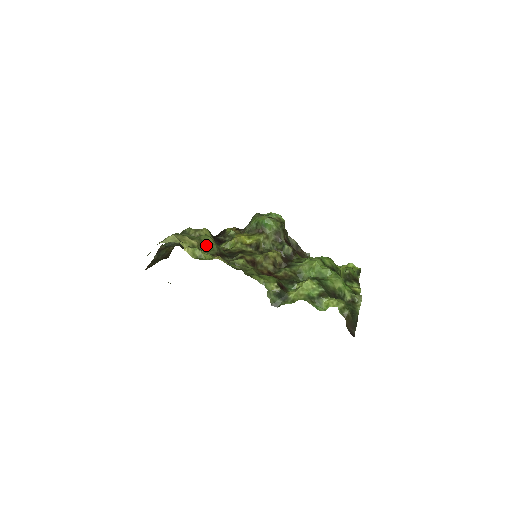
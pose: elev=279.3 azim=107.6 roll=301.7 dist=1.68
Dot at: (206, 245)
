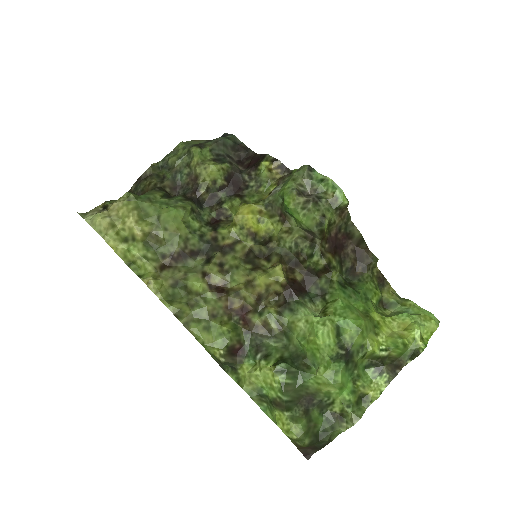
Dot at: (160, 235)
